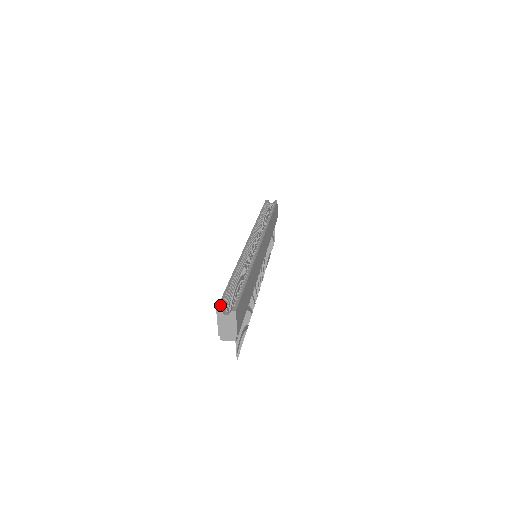
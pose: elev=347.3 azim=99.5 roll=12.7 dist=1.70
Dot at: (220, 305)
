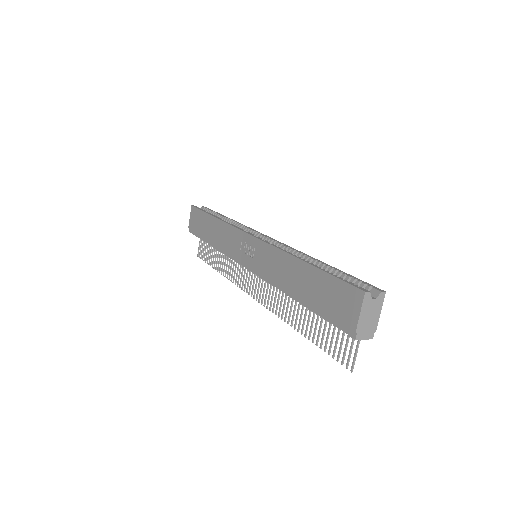
Dot at: (360, 287)
